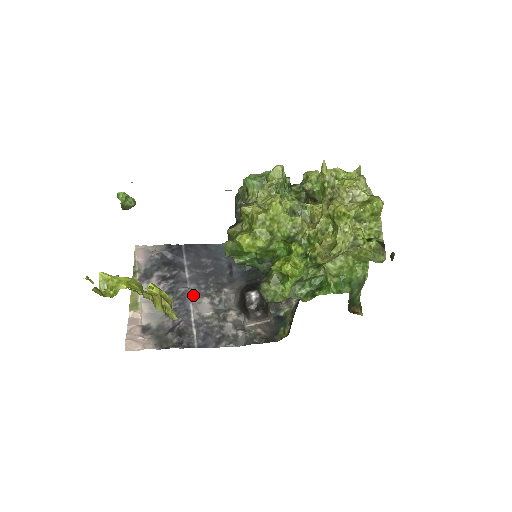
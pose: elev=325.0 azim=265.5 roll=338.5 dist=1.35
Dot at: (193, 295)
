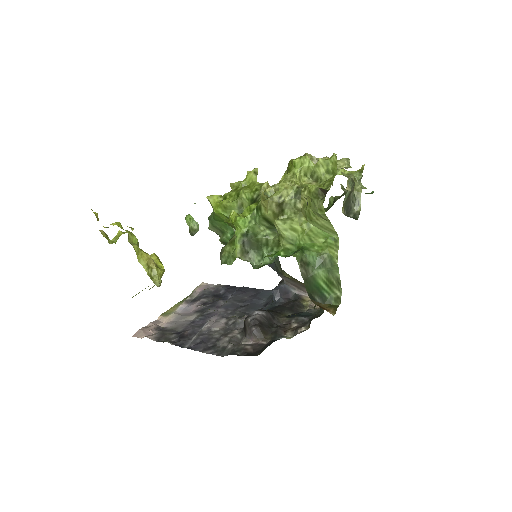
Dot at: (216, 316)
